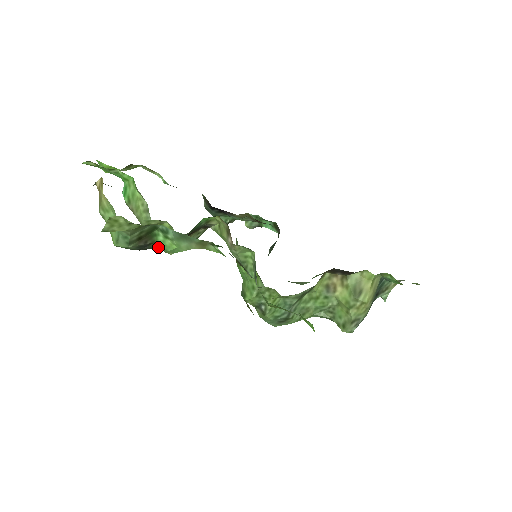
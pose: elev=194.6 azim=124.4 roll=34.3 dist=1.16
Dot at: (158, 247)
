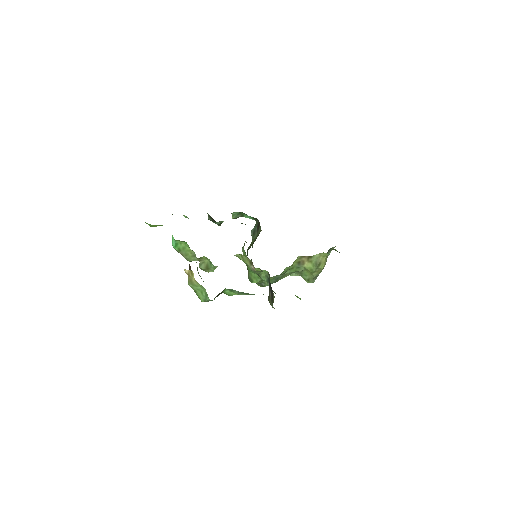
Dot at: occluded
